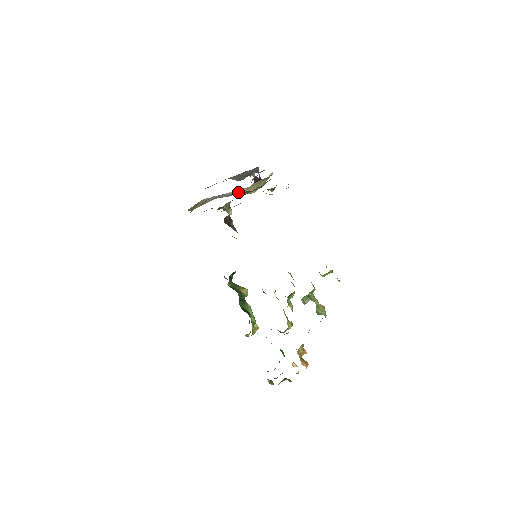
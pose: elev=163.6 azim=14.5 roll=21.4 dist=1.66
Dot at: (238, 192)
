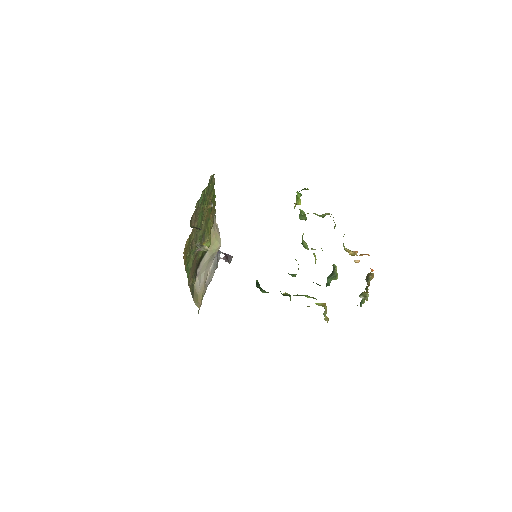
Dot at: (215, 263)
